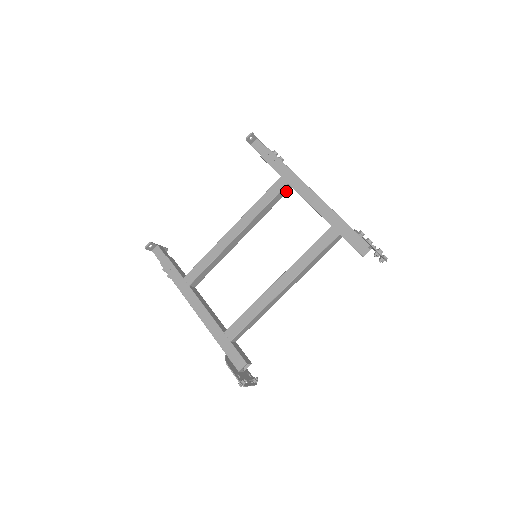
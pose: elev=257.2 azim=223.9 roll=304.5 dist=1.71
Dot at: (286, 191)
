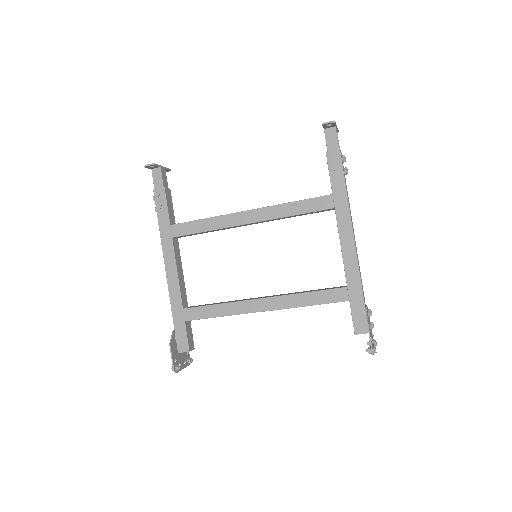
Dot at: (328, 210)
